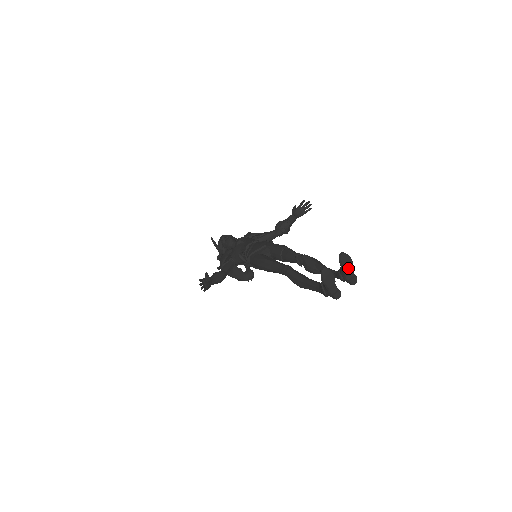
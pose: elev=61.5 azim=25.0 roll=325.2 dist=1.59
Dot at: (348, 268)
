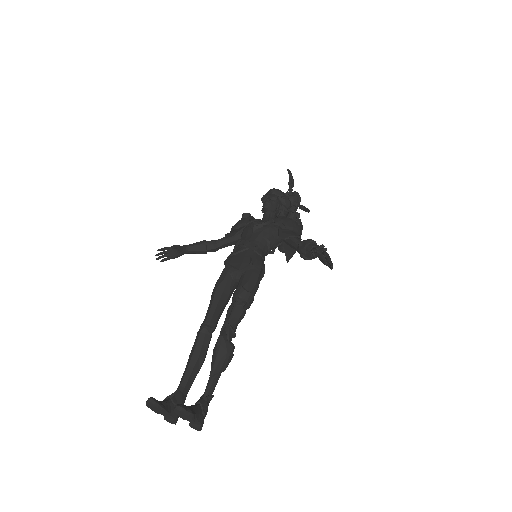
Dot at: (186, 419)
